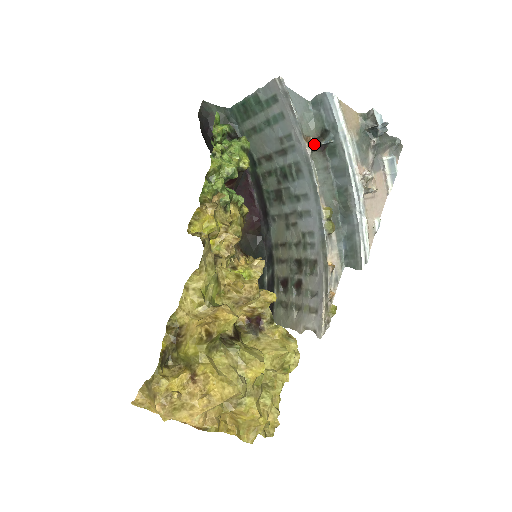
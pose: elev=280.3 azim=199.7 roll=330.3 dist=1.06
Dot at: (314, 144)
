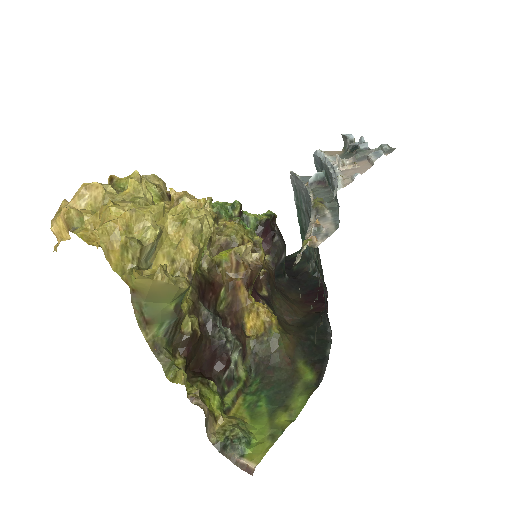
Dot at: (310, 180)
